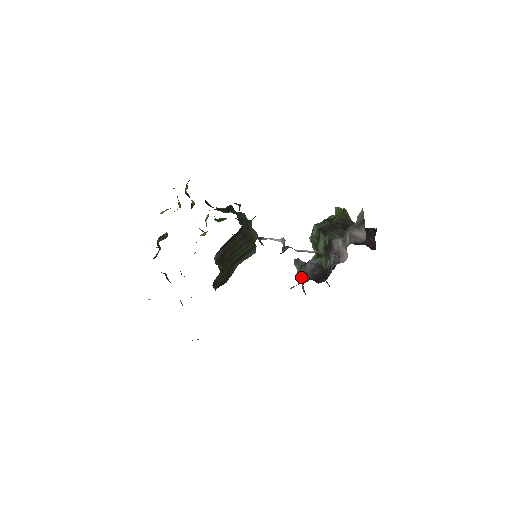
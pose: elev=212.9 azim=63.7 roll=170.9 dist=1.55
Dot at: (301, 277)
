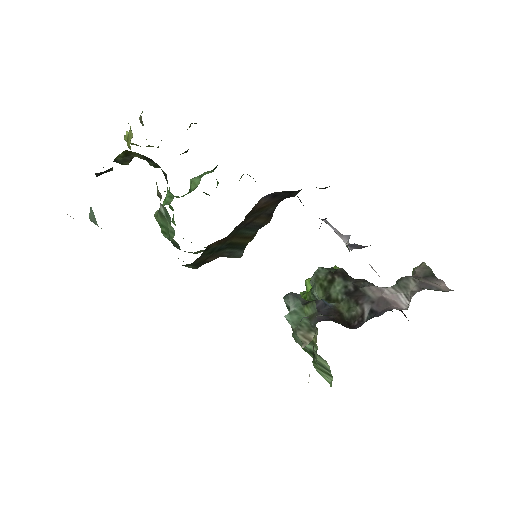
Dot at: (307, 314)
